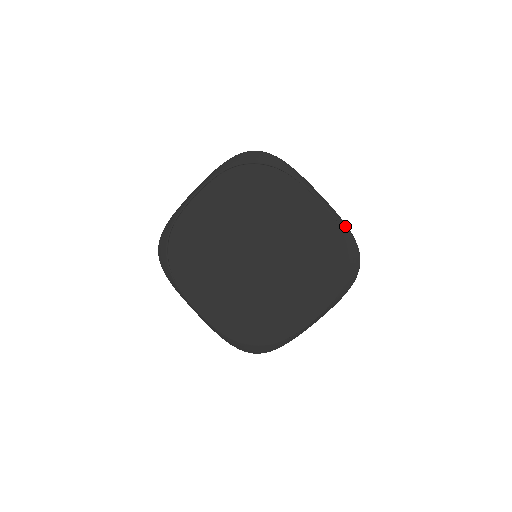
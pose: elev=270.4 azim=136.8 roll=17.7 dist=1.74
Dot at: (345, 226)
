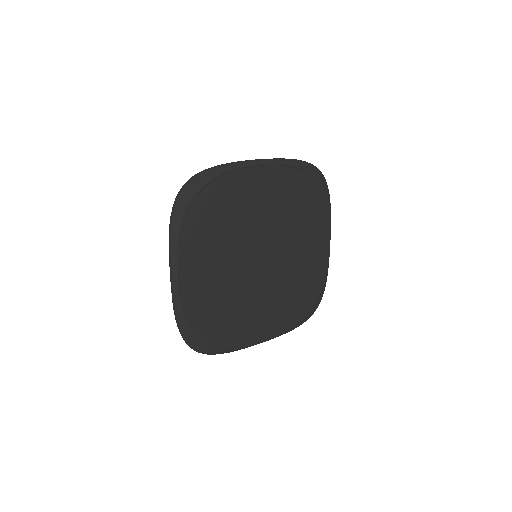
Dot at: occluded
